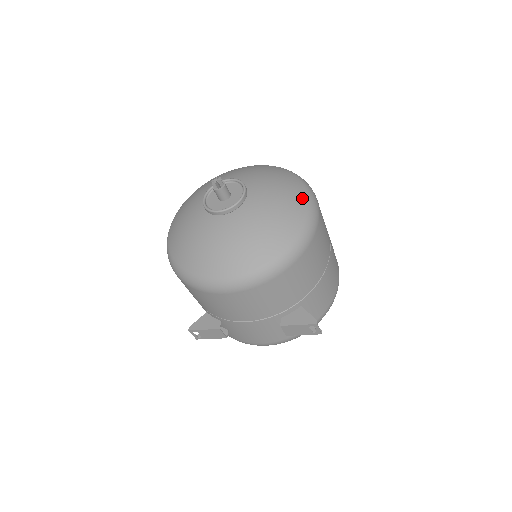
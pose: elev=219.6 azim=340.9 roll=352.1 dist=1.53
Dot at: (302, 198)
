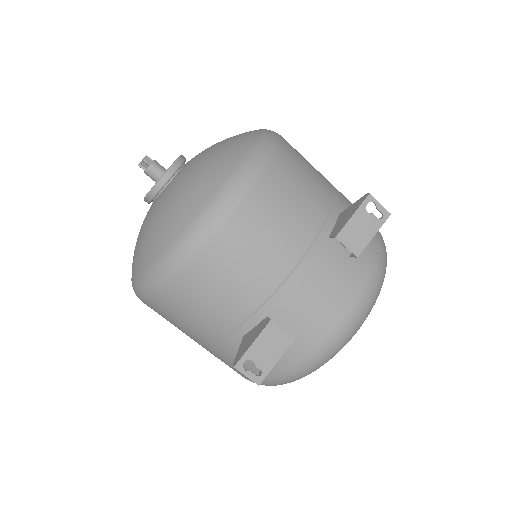
Dot at: occluded
